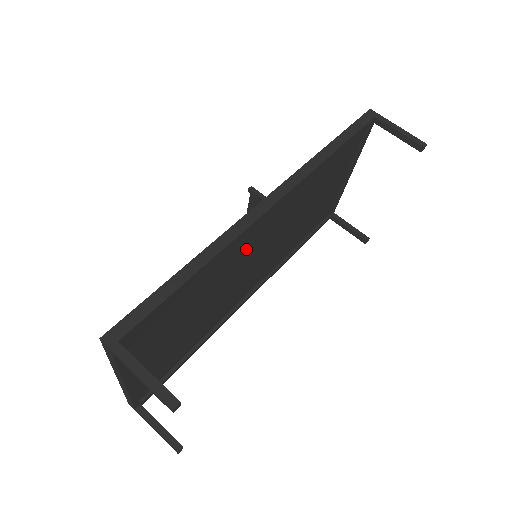
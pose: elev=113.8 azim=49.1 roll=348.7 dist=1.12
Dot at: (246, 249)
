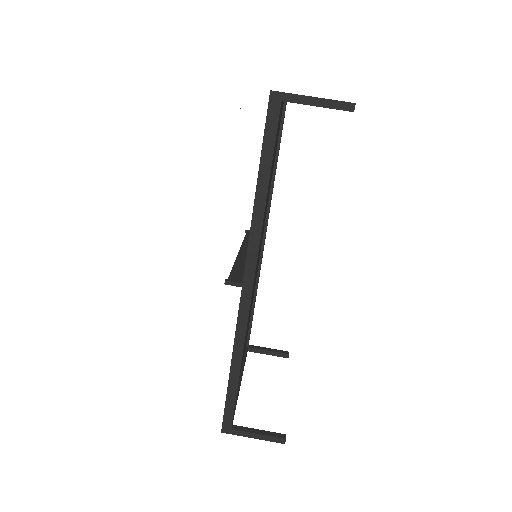
Dot at: occluded
